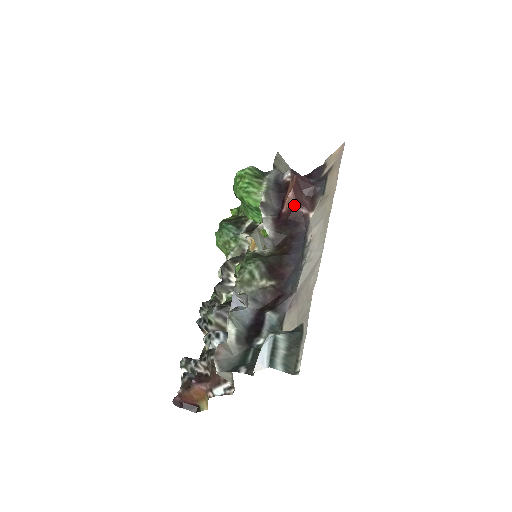
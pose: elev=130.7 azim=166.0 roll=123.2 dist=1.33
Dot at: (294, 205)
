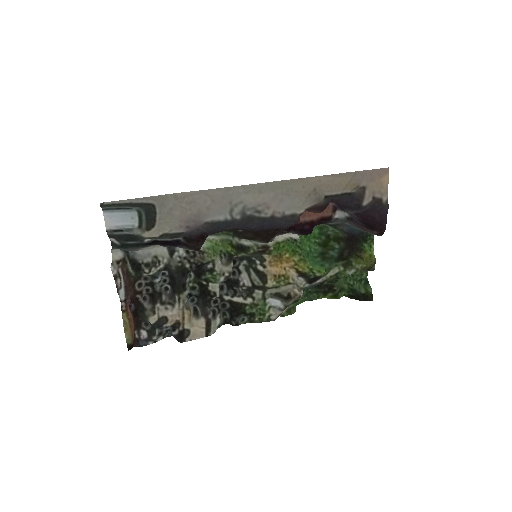
Dot at: occluded
